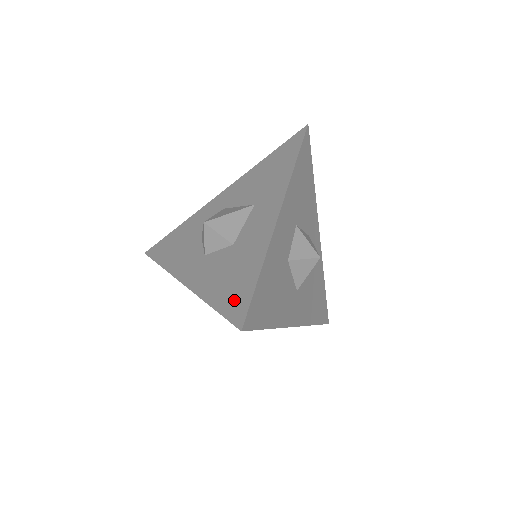
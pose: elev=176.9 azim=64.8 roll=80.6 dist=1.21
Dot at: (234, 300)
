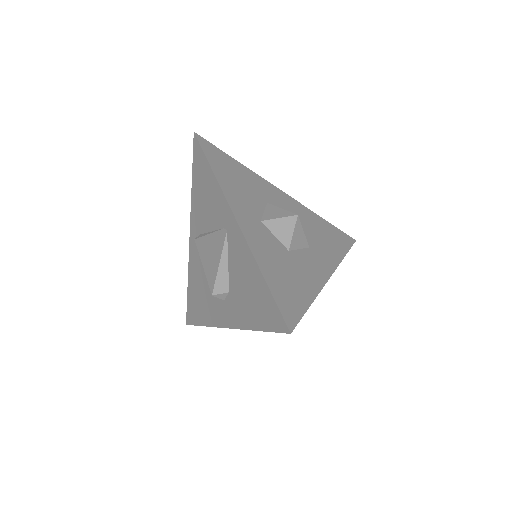
Dot at: occluded
